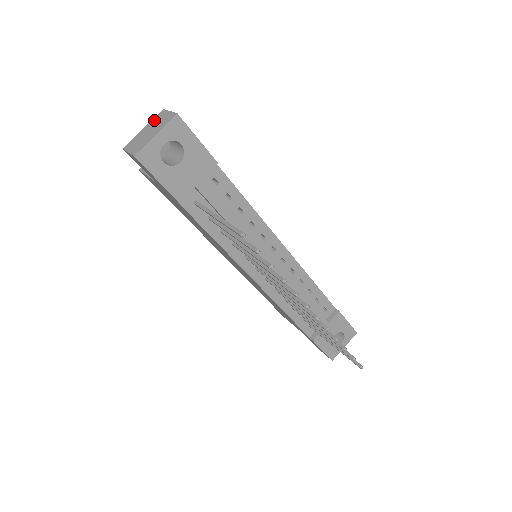
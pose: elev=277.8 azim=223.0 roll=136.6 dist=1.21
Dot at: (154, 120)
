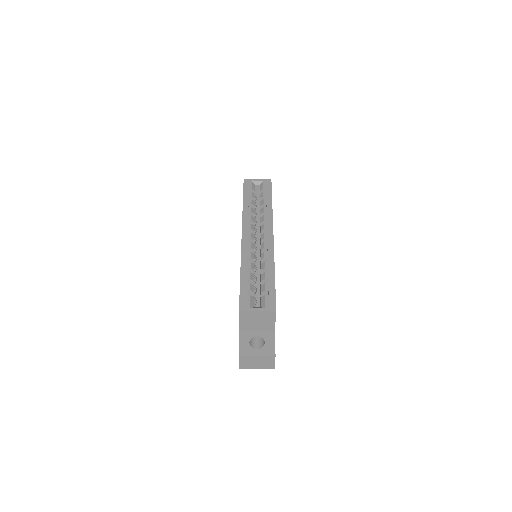
Dot at: (265, 359)
